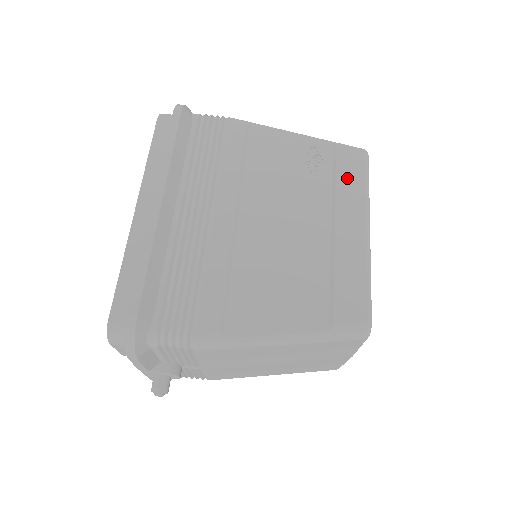
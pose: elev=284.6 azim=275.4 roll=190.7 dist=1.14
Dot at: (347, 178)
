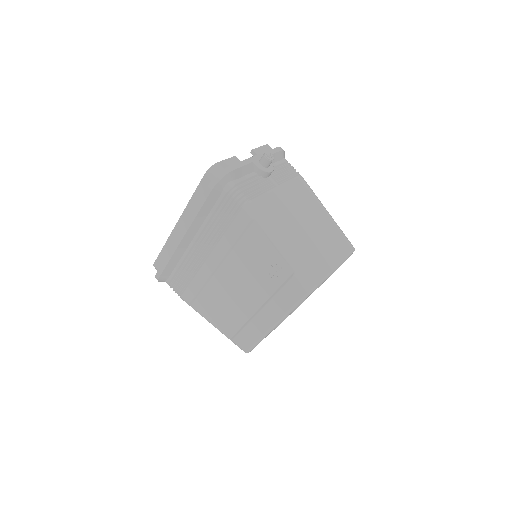
Dot at: (284, 297)
